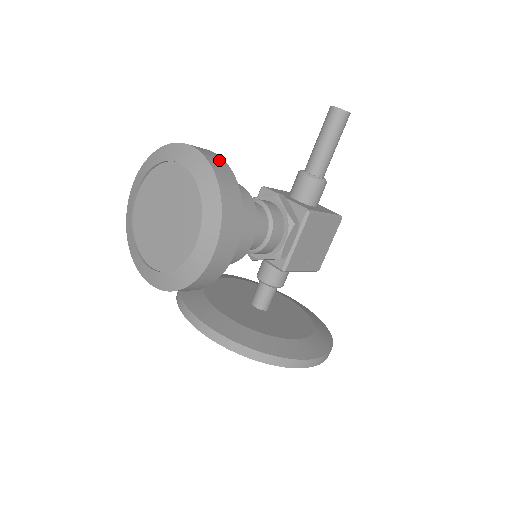
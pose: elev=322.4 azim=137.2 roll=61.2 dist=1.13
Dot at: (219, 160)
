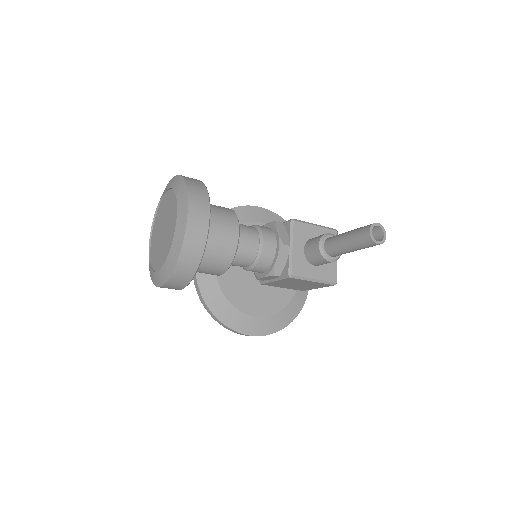
Dot at: (199, 238)
